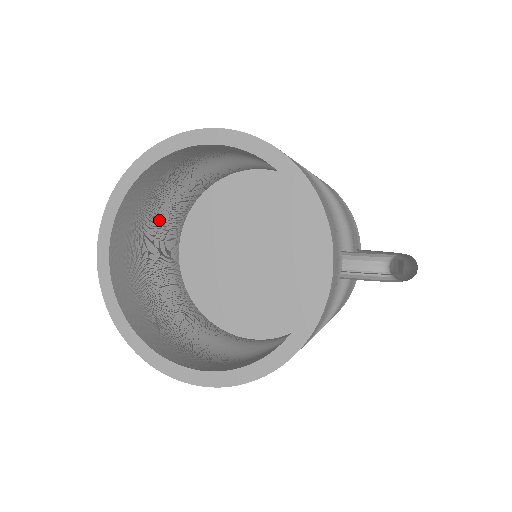
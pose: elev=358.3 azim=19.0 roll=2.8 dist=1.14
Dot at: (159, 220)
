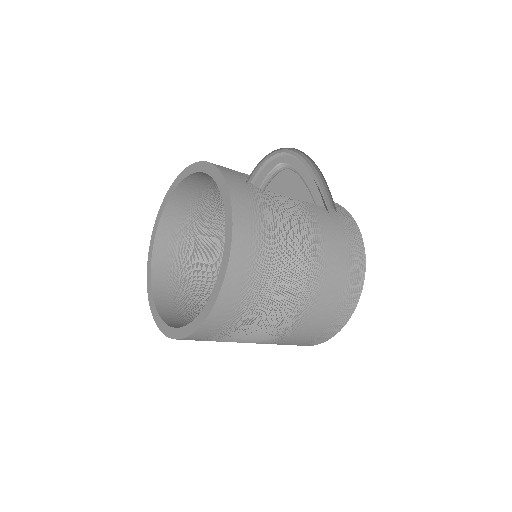
Dot at: (198, 283)
